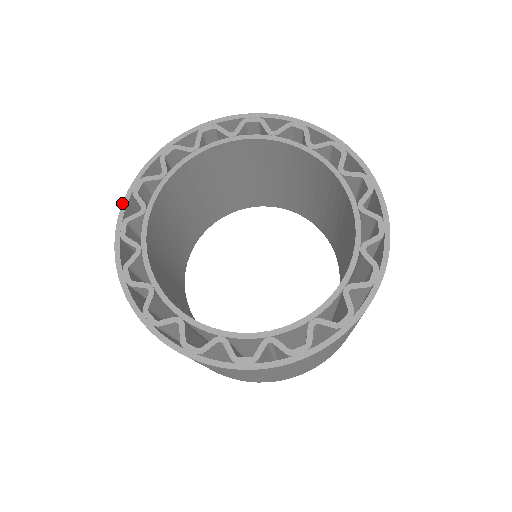
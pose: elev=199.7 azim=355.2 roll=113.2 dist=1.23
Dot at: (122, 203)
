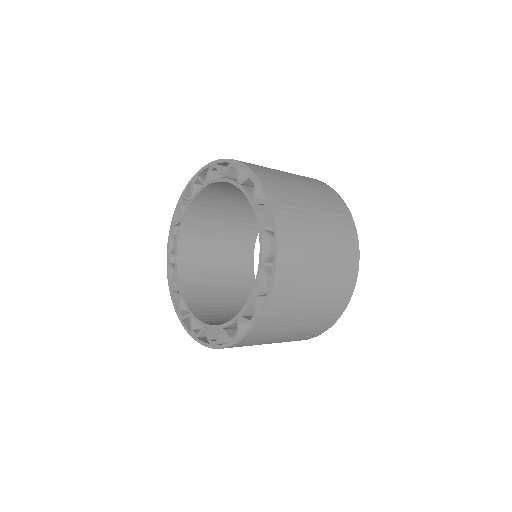
Dot at: (174, 211)
